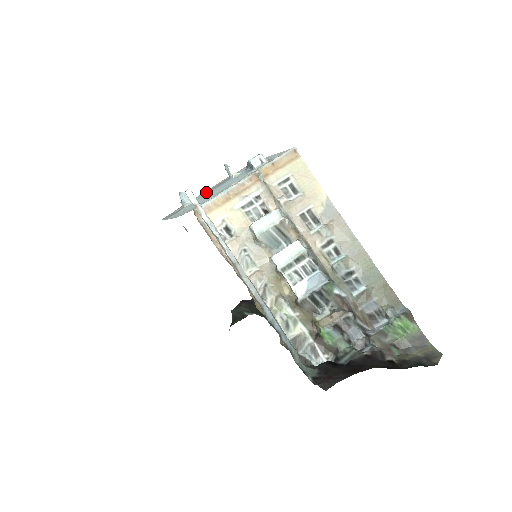
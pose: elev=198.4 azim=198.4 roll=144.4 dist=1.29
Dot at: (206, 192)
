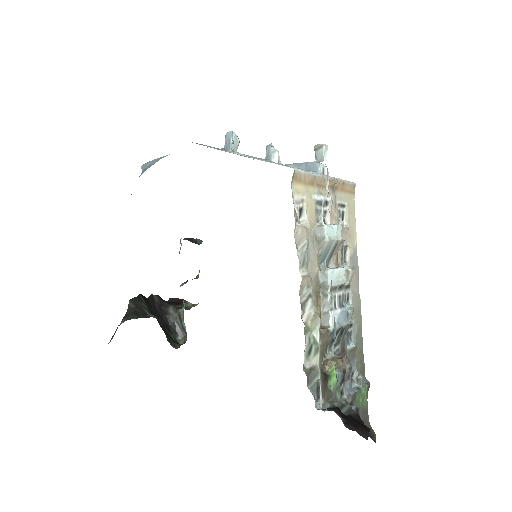
Dot at: occluded
